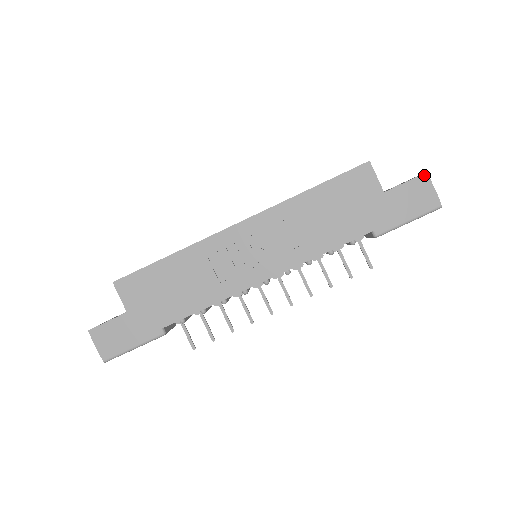
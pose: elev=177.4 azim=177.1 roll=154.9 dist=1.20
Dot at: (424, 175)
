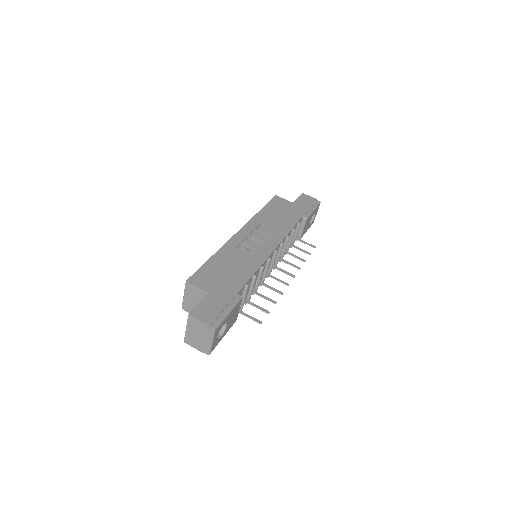
Dot at: (302, 194)
